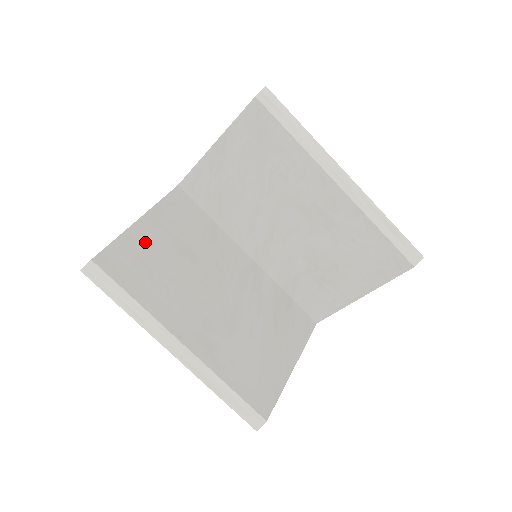
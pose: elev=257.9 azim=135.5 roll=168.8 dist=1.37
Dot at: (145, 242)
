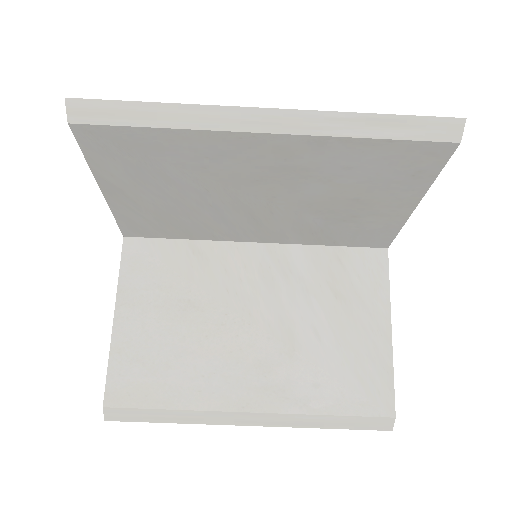
Dot at: (138, 338)
